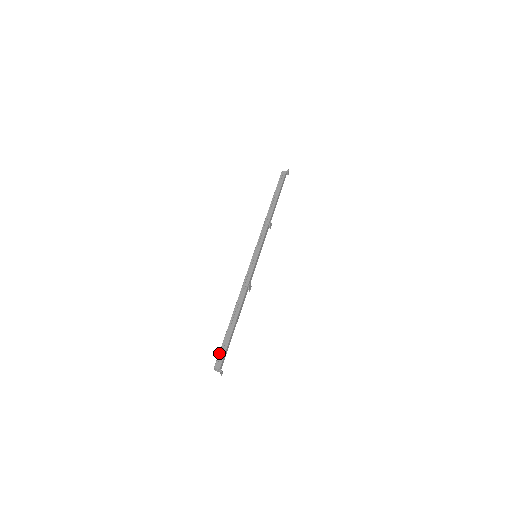
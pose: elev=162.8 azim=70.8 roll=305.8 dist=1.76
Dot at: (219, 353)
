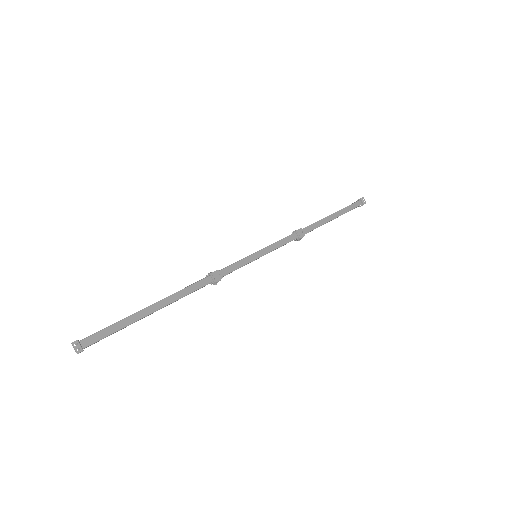
Dot at: occluded
